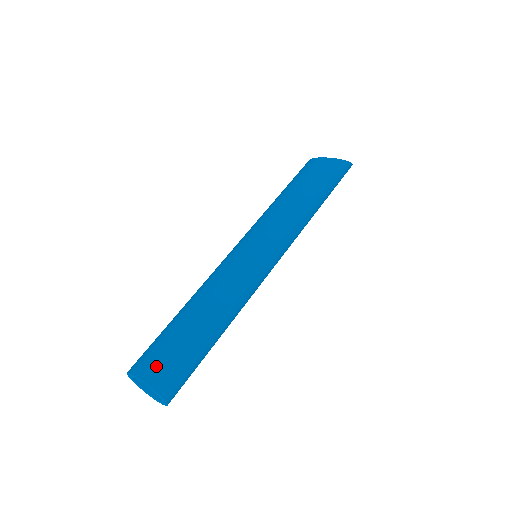
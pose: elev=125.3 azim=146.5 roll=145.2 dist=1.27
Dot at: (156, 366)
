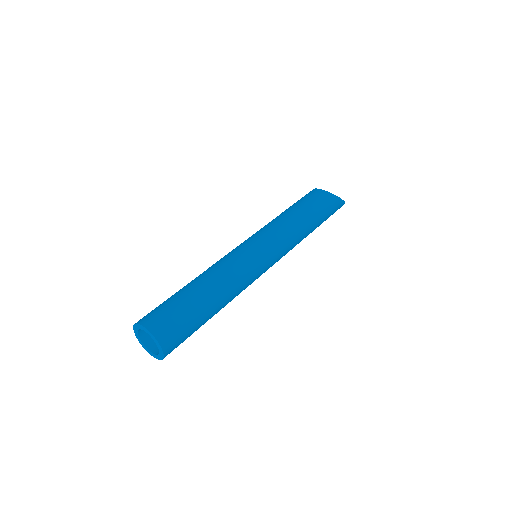
Dot at: (166, 326)
